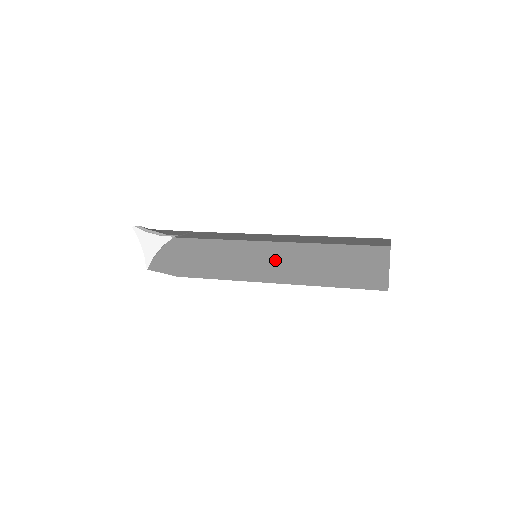
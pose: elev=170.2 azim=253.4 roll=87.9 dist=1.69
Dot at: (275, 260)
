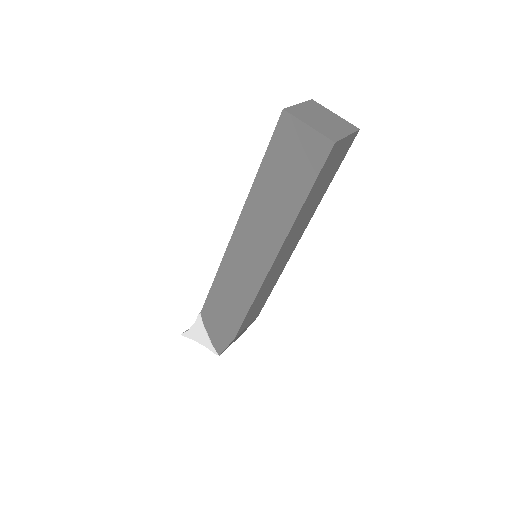
Dot at: (251, 243)
